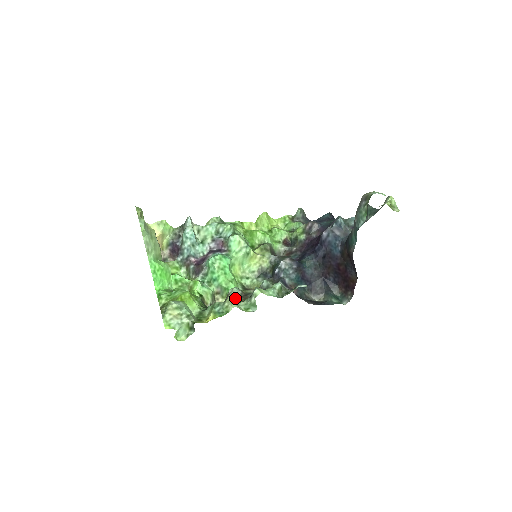
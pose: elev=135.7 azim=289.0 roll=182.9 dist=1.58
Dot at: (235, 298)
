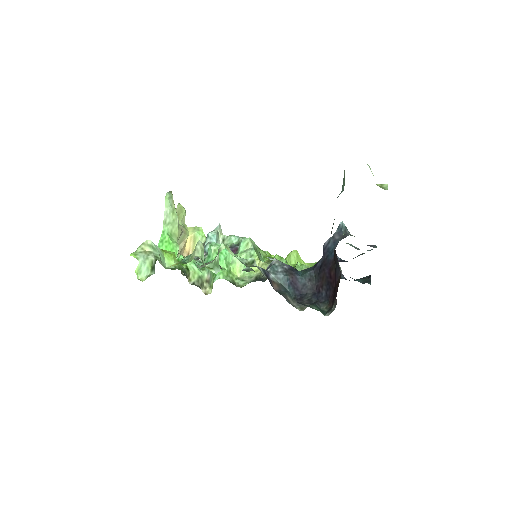
Dot at: (202, 250)
